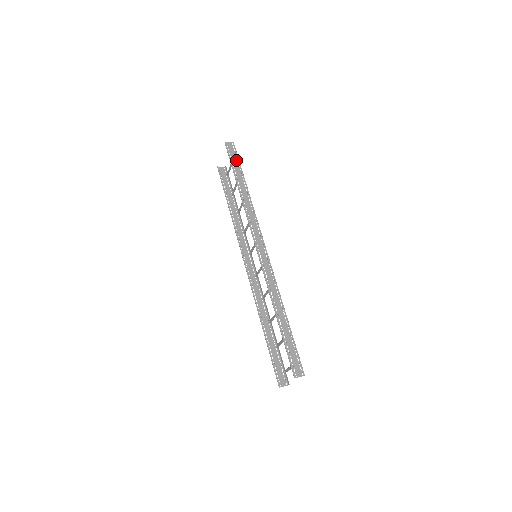
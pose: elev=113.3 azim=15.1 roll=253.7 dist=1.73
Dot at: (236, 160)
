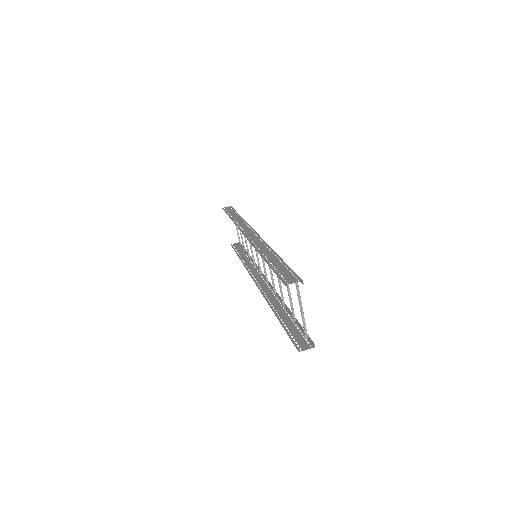
Dot at: (231, 210)
